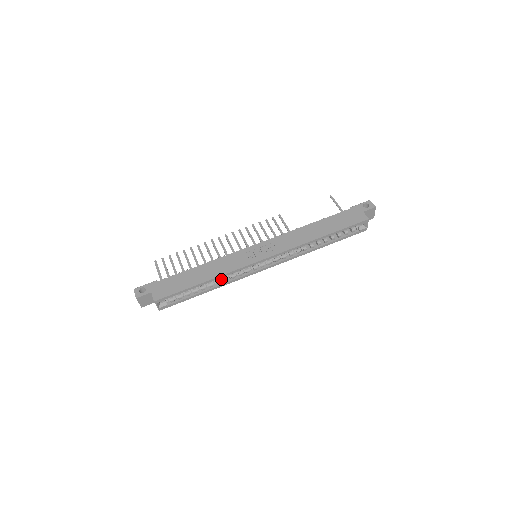
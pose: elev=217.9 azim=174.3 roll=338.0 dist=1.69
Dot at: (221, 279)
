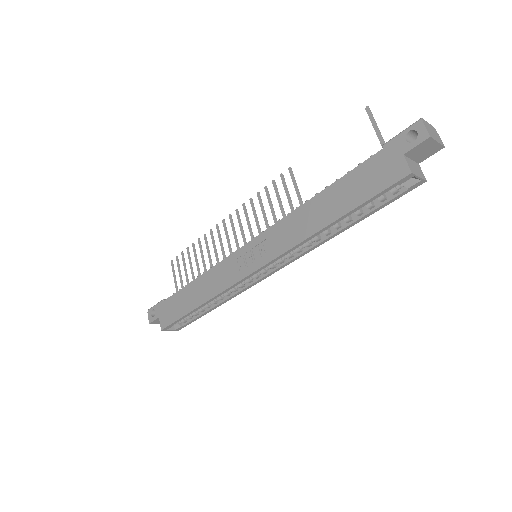
Dot at: occluded
